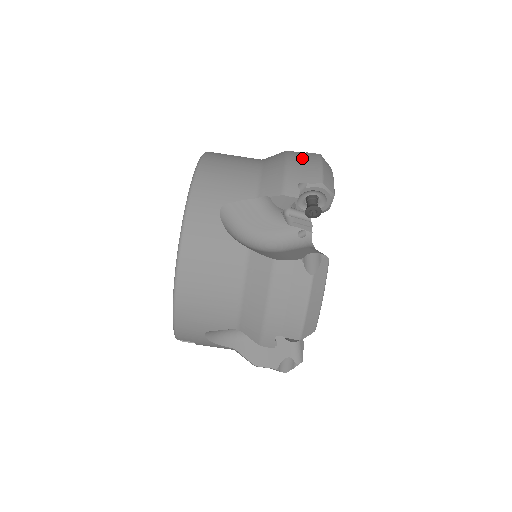
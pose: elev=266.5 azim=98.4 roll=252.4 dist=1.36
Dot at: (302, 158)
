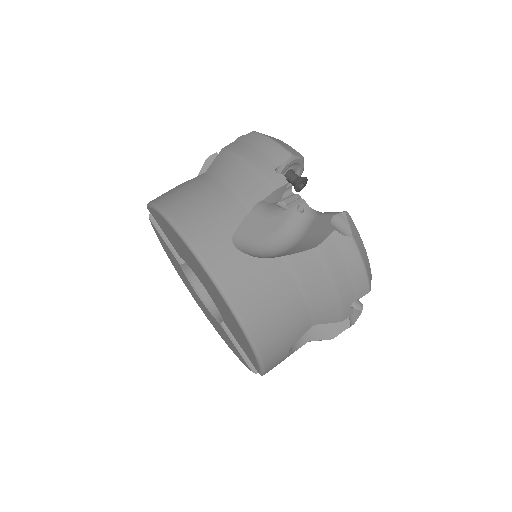
Dot at: (248, 146)
